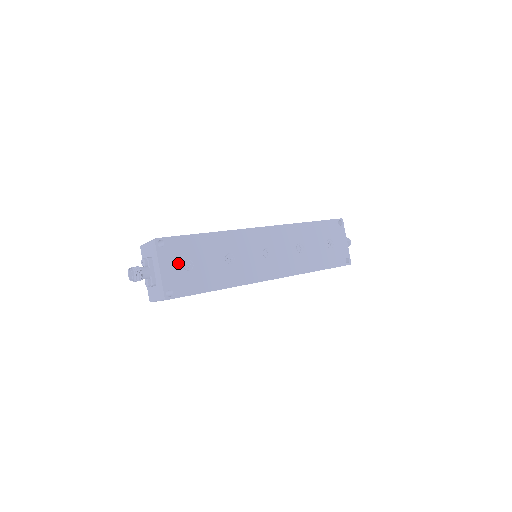
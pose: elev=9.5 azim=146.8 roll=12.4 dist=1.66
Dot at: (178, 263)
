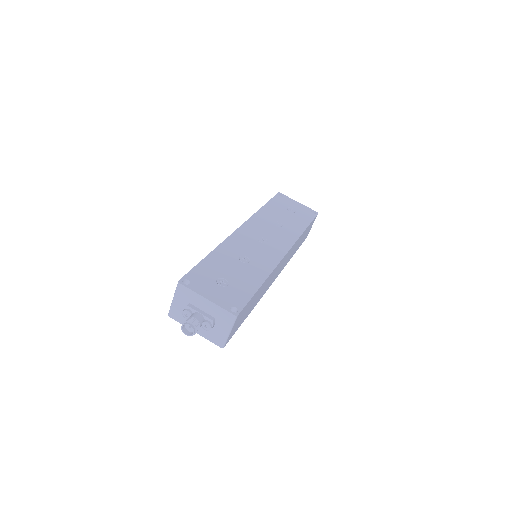
Dot at: (214, 286)
